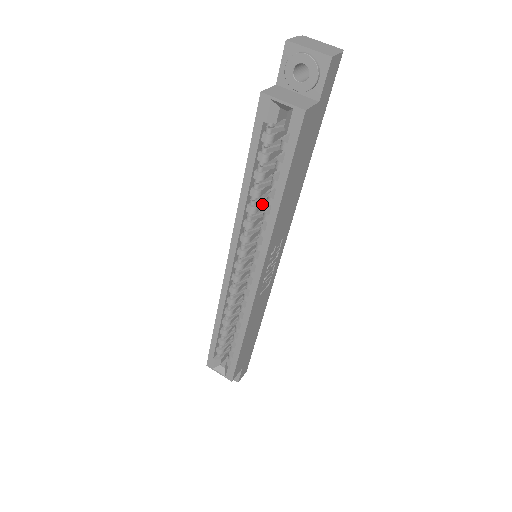
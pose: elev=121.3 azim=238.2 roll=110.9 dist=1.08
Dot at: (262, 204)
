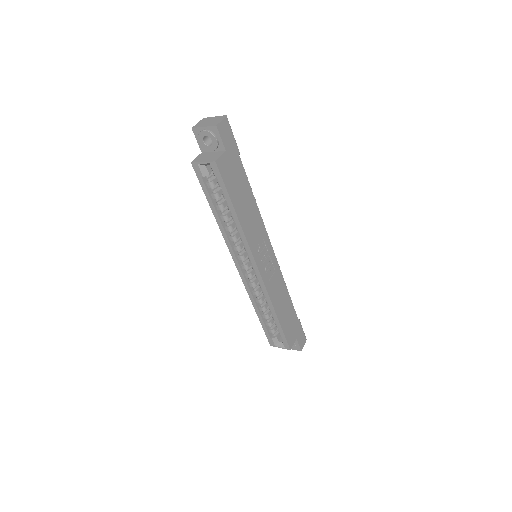
Dot at: occluded
